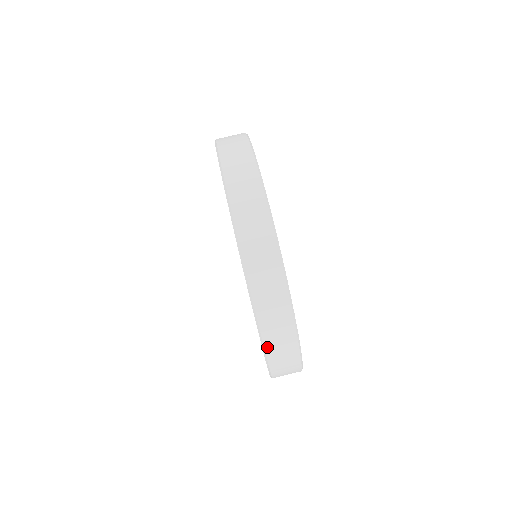
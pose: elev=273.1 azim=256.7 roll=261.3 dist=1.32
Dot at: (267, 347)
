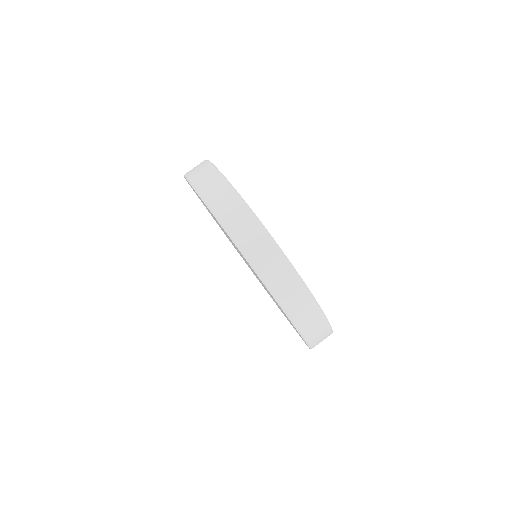
Dot at: (288, 311)
